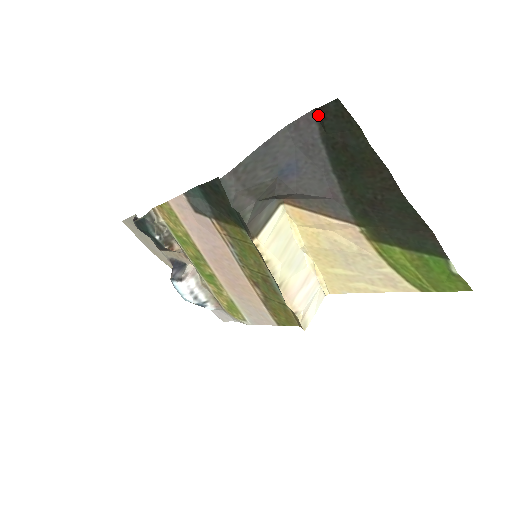
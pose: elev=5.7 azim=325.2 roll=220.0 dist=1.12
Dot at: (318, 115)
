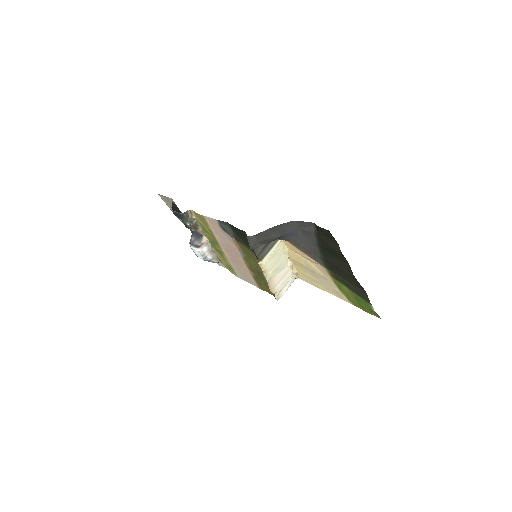
Dot at: (316, 226)
